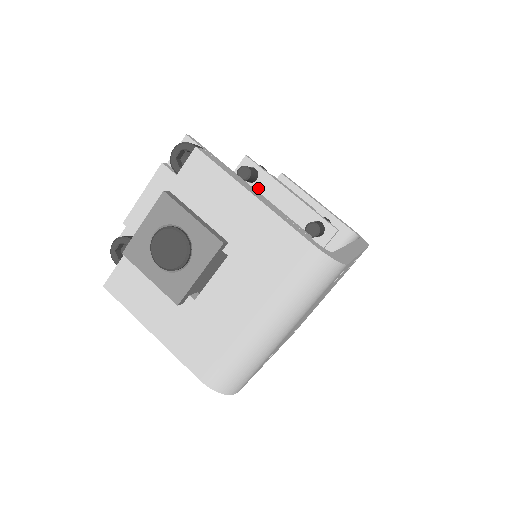
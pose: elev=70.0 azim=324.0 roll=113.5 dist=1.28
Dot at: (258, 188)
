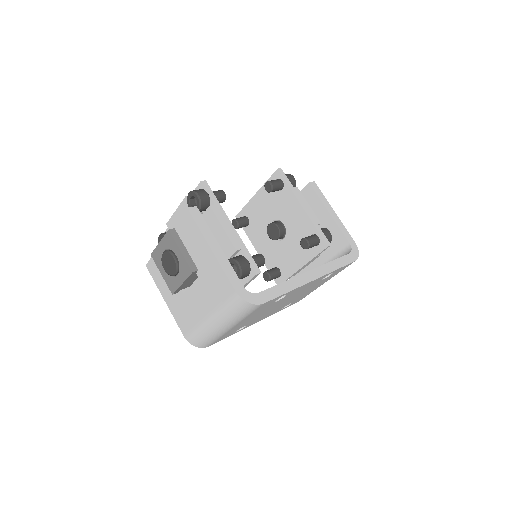
Dot at: (282, 196)
